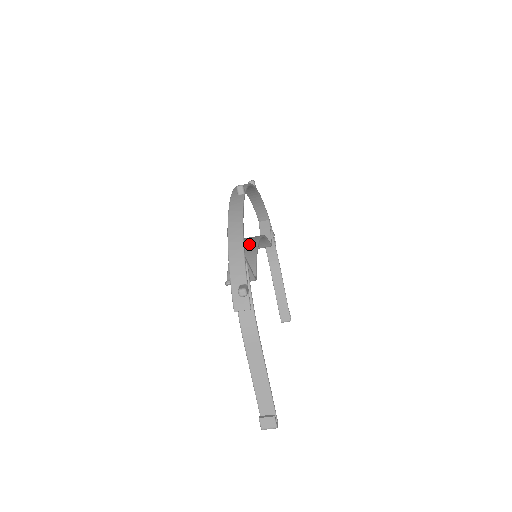
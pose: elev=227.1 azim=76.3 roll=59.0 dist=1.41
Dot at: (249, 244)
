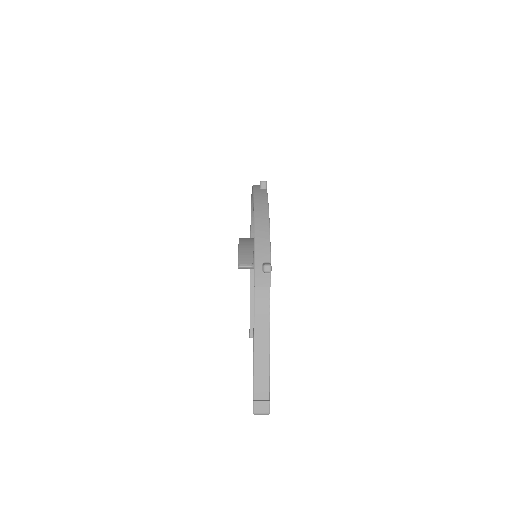
Dot at: occluded
